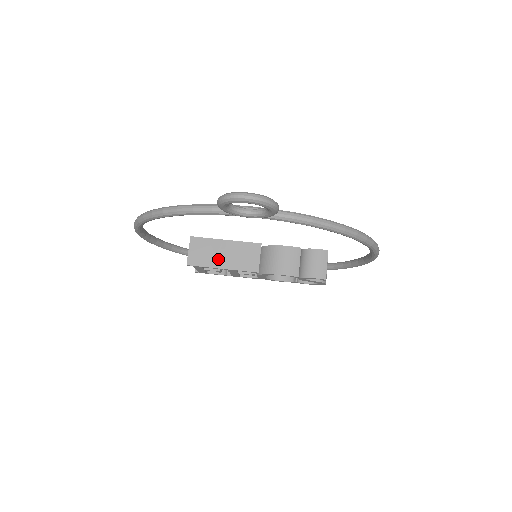
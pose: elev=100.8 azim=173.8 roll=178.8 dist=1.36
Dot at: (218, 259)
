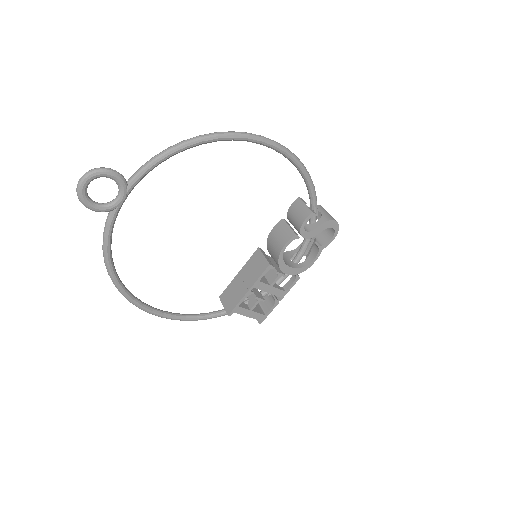
Dot at: (242, 289)
